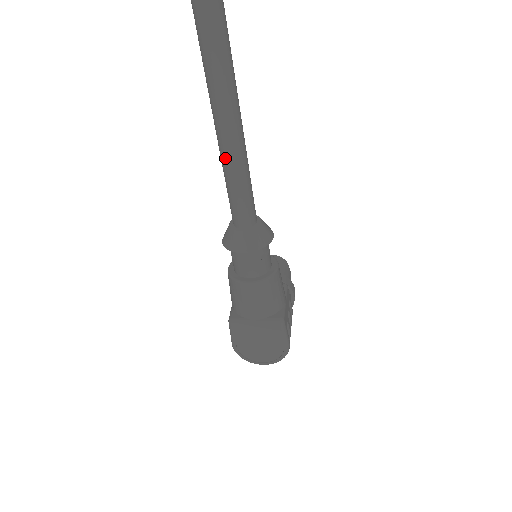
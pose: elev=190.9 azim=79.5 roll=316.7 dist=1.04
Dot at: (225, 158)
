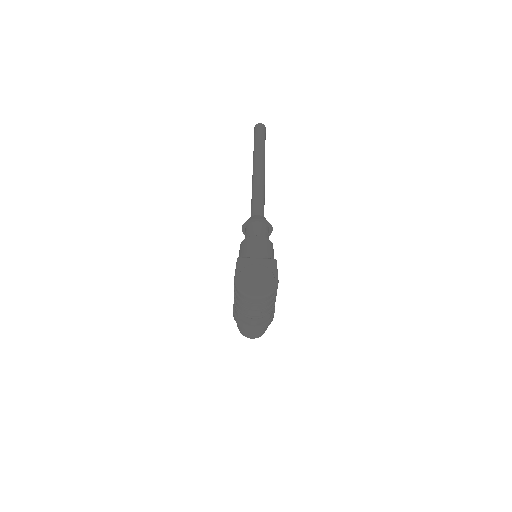
Dot at: (255, 188)
